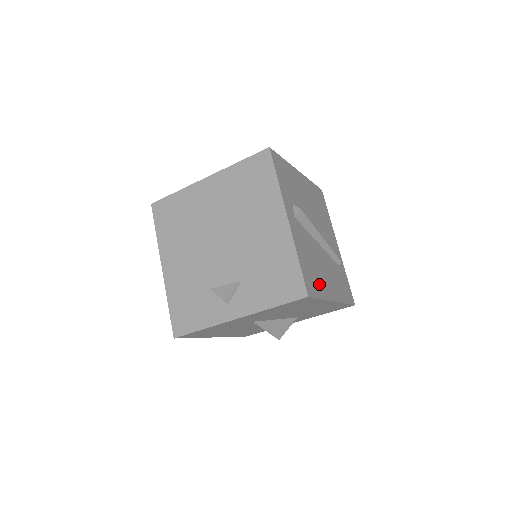
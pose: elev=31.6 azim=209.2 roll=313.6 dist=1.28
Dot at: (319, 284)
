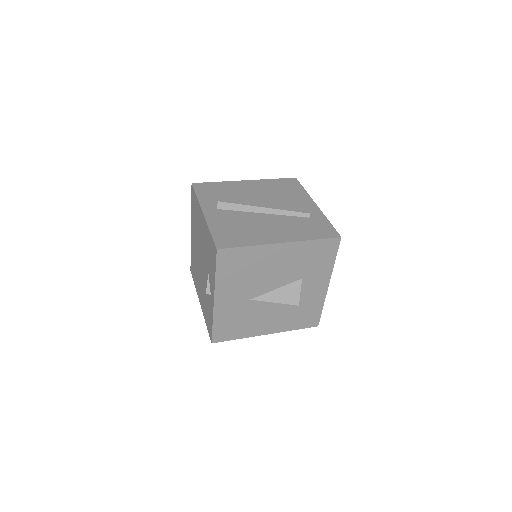
Dot at: (248, 238)
